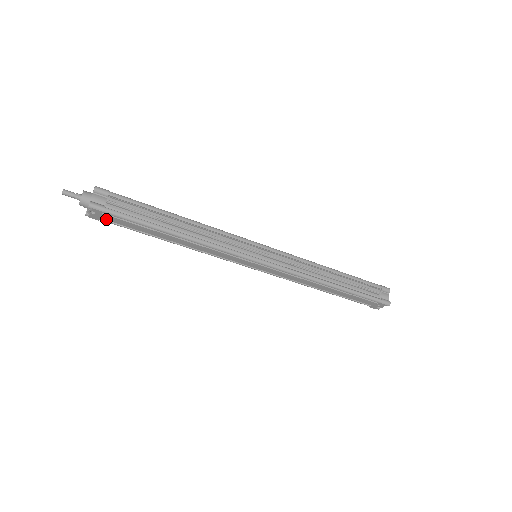
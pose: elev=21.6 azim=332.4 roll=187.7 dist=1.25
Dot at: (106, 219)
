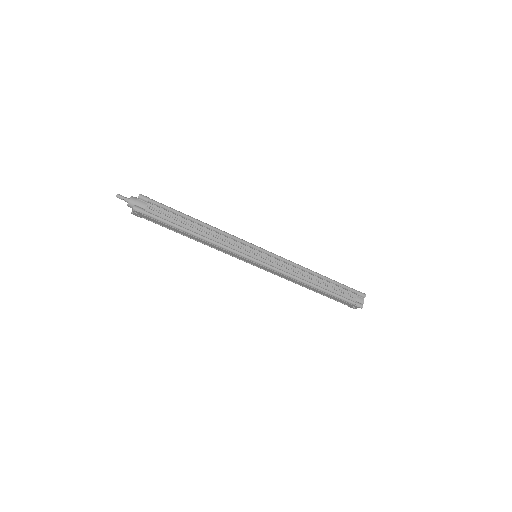
Dot at: (145, 218)
